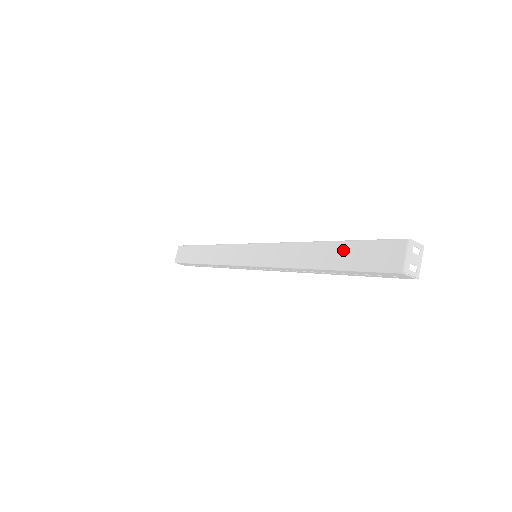
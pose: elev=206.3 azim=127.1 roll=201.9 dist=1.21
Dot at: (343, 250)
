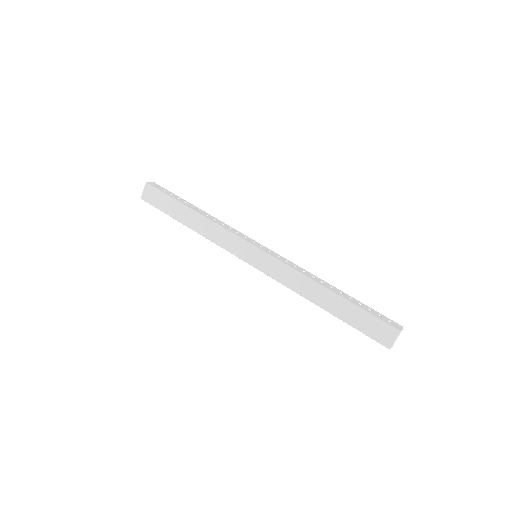
Dot at: (348, 309)
